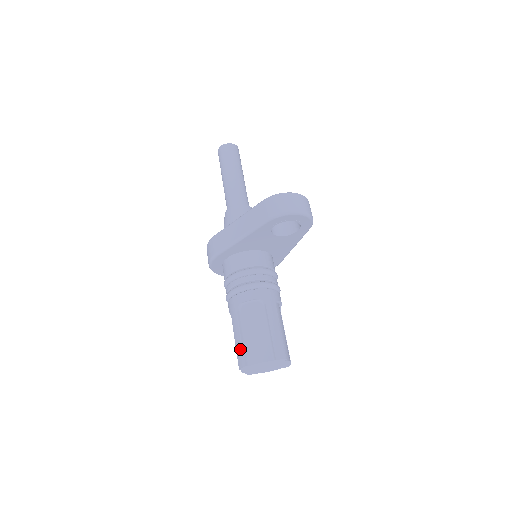
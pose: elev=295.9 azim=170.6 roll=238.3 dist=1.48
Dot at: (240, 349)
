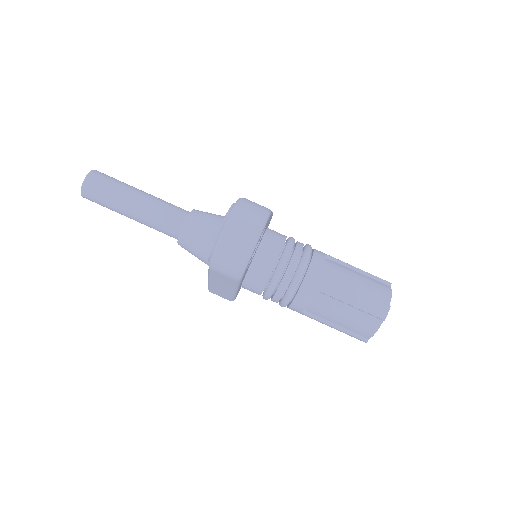
Dot at: occluded
